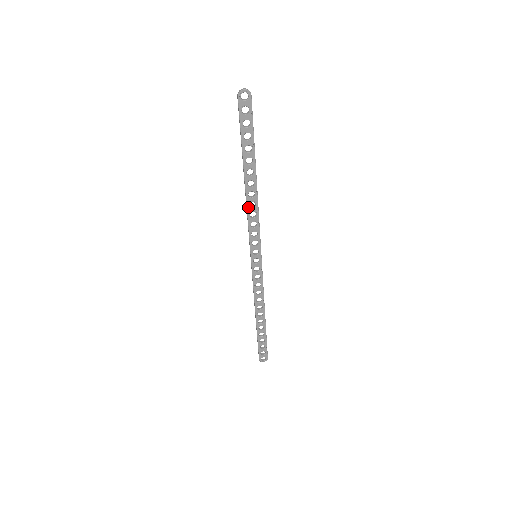
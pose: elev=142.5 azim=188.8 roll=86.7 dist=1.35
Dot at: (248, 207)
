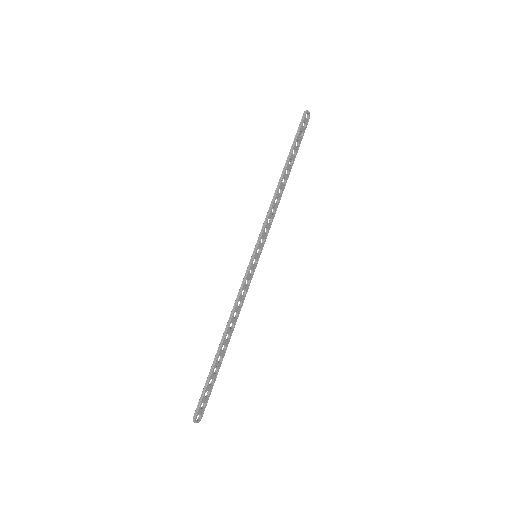
Dot at: (274, 200)
